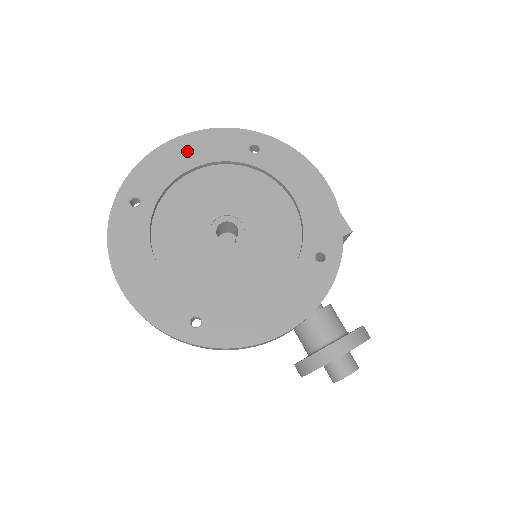
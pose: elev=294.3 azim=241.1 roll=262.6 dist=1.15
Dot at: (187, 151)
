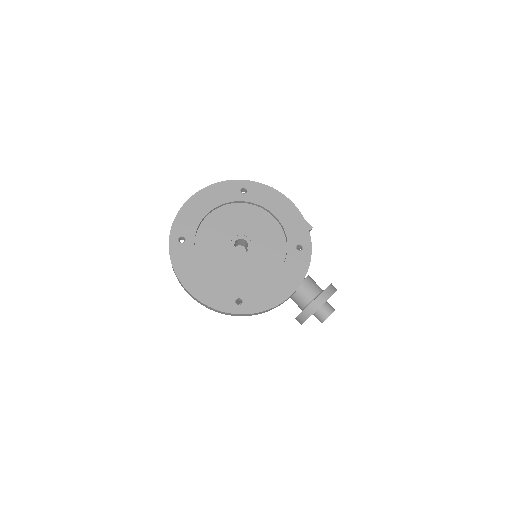
Dot at: (204, 201)
